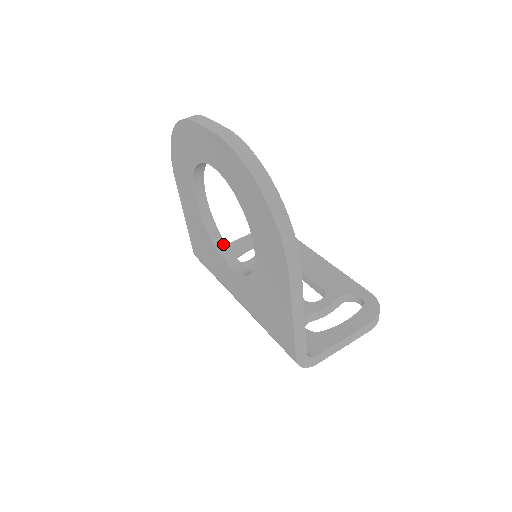
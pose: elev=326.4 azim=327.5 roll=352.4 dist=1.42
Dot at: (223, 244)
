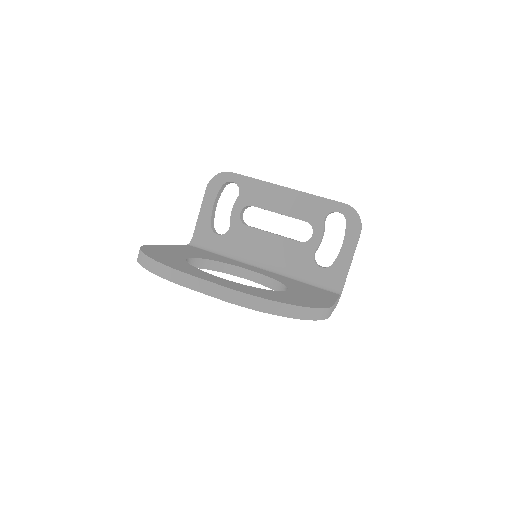
Dot at: (226, 266)
